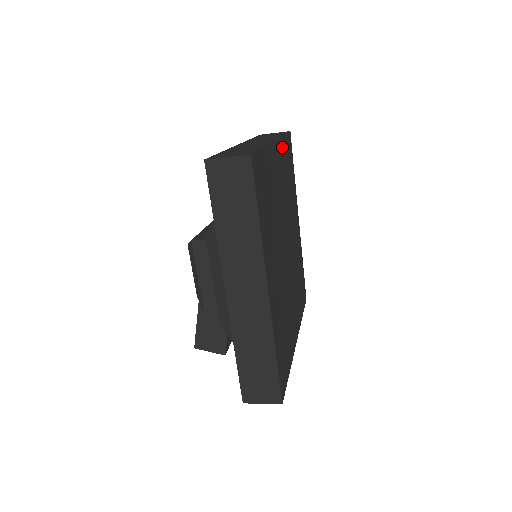
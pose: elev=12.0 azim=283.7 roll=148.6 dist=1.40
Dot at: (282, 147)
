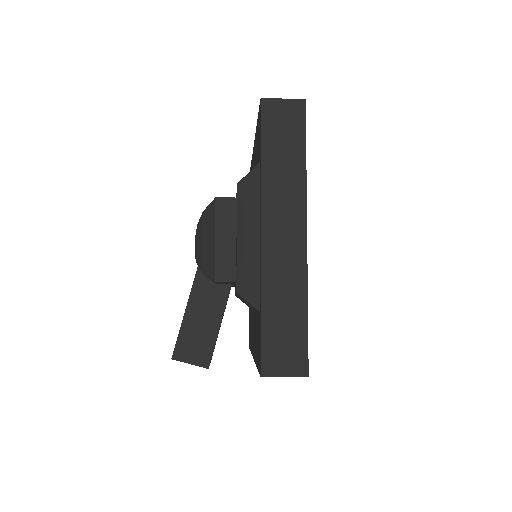
Dot at: occluded
